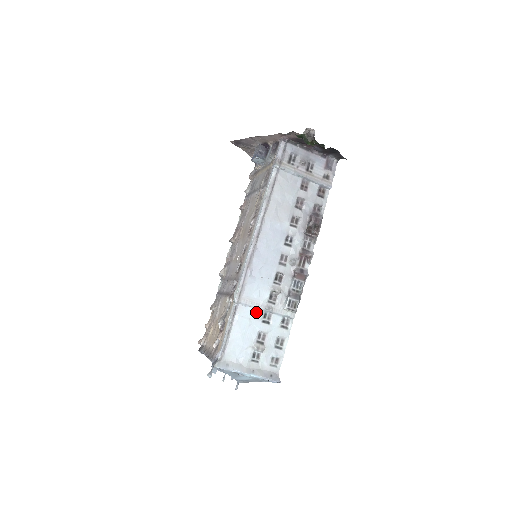
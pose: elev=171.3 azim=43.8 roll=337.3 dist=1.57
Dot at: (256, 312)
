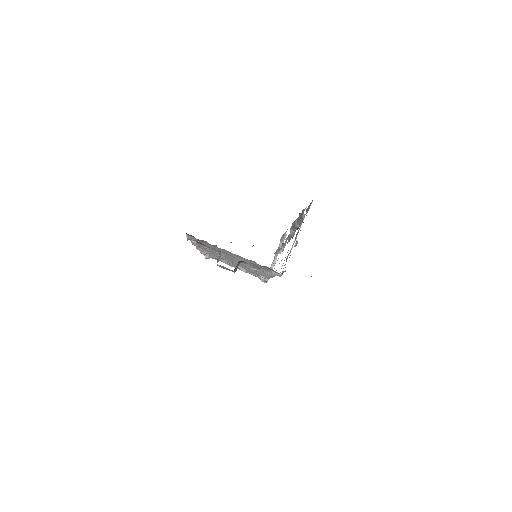
Dot at: occluded
